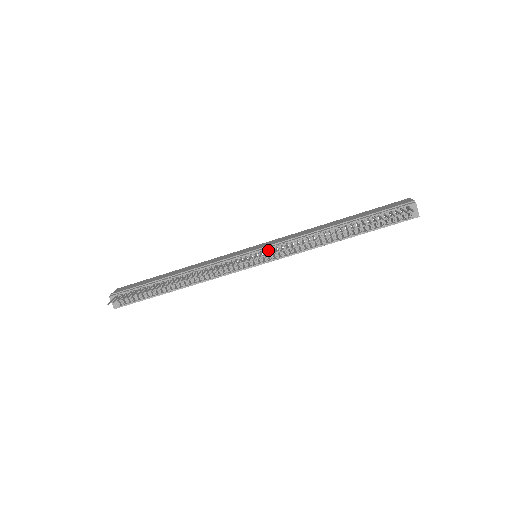
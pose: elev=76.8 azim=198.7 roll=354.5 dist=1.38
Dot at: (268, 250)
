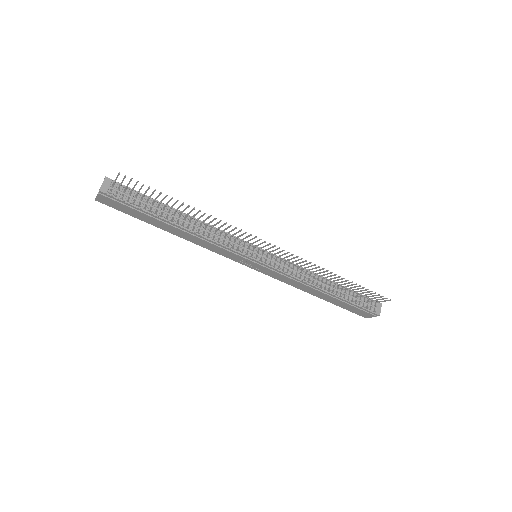
Dot at: (273, 256)
